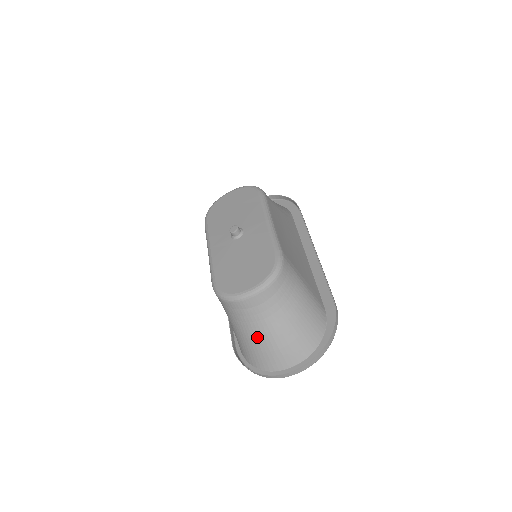
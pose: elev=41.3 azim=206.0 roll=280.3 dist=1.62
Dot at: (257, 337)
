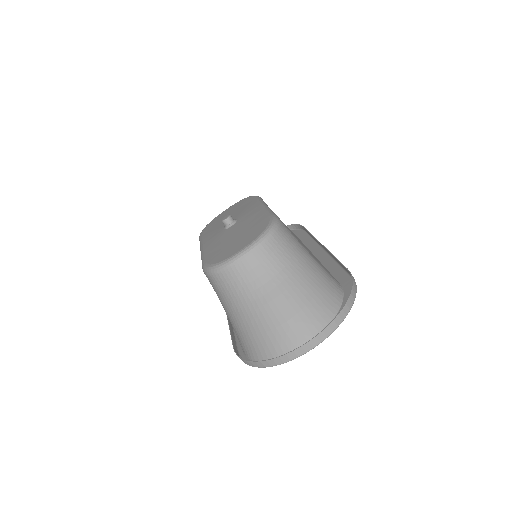
Dot at: (258, 312)
